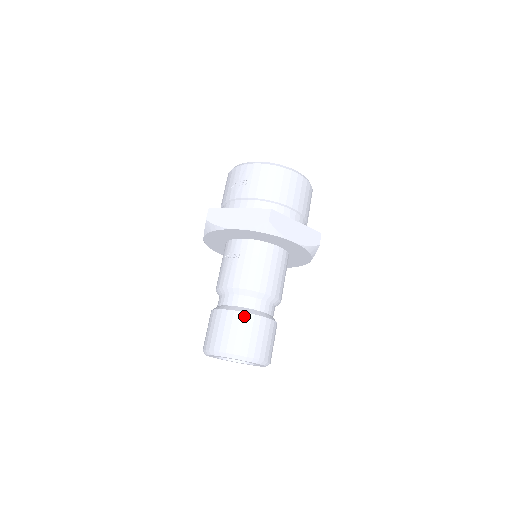
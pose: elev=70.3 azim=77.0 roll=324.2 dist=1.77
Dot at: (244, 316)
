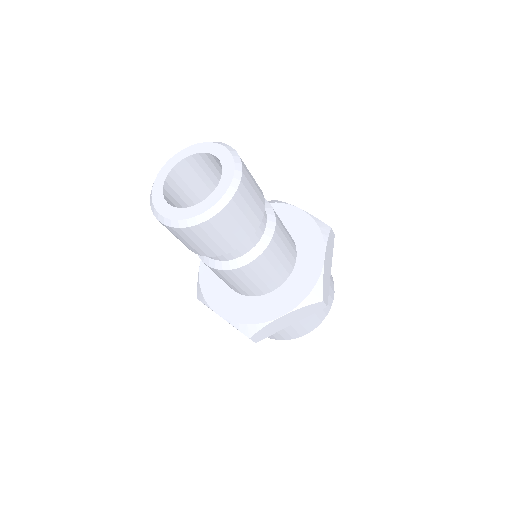
Dot at: occluded
